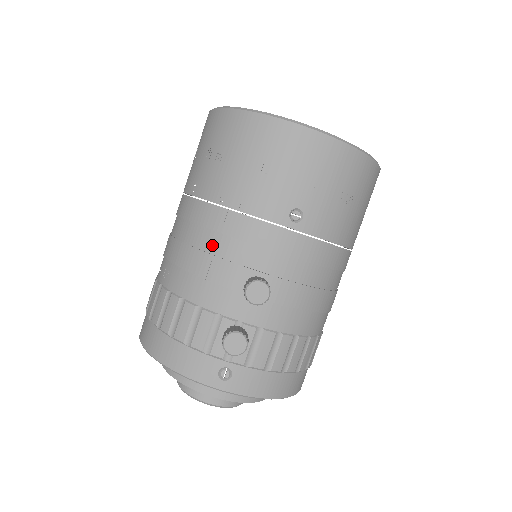
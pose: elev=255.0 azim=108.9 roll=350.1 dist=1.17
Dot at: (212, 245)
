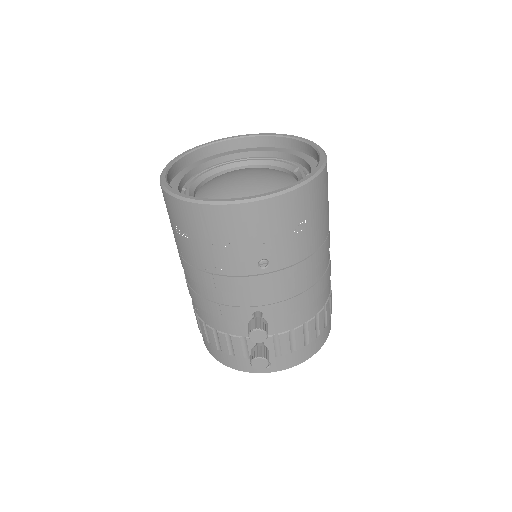
Dot at: (215, 297)
